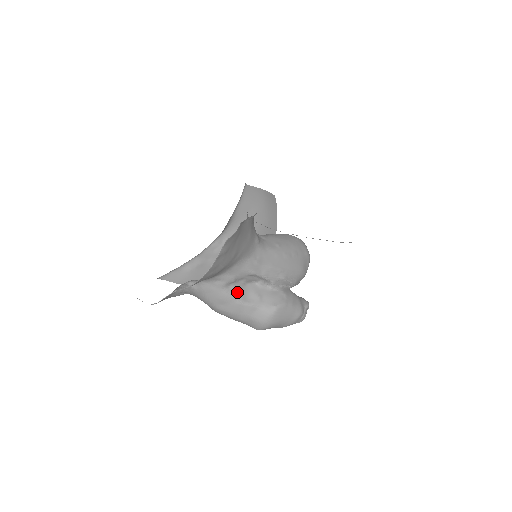
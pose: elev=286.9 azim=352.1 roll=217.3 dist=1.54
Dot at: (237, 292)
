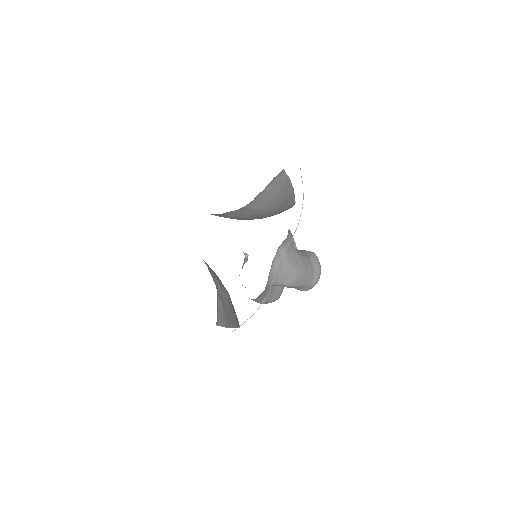
Dot at: occluded
